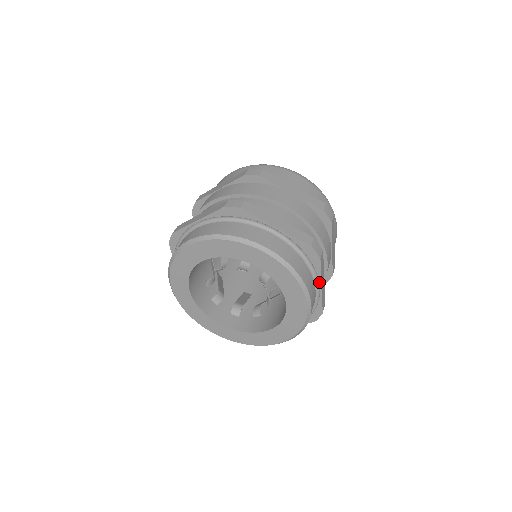
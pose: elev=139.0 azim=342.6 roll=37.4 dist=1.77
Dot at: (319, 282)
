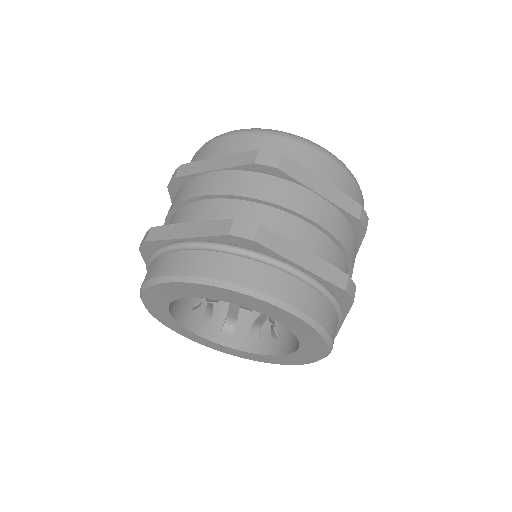
Dot at: occluded
